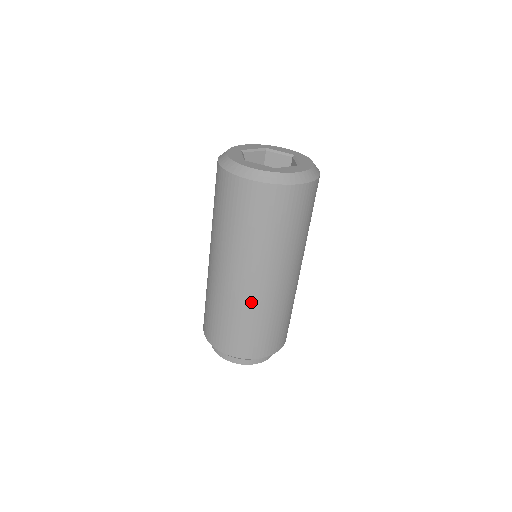
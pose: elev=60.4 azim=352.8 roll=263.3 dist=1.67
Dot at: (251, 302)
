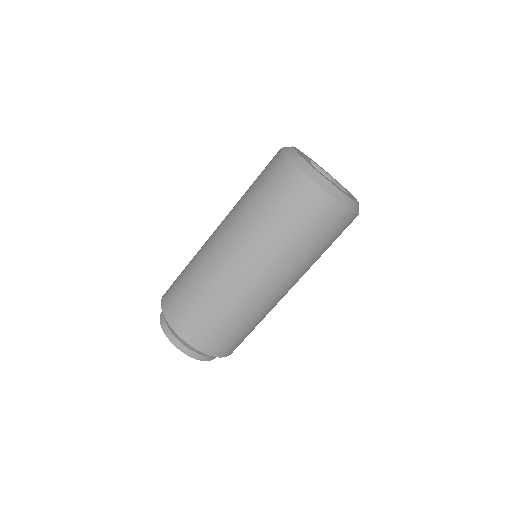
Dot at: (253, 303)
